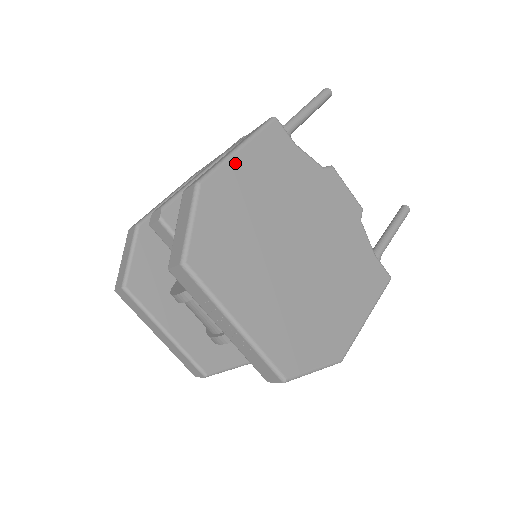
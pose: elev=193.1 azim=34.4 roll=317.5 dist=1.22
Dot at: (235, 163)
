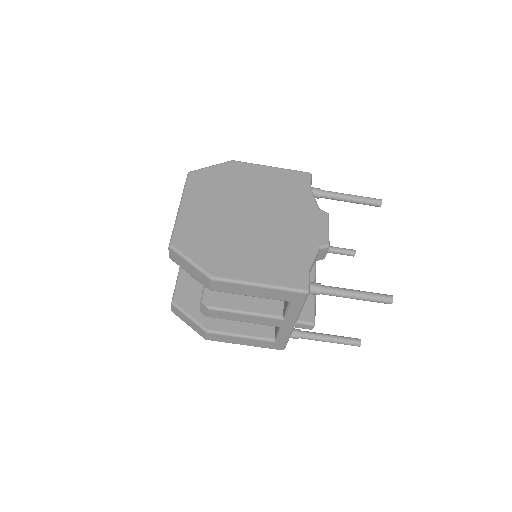
Dot at: (261, 168)
